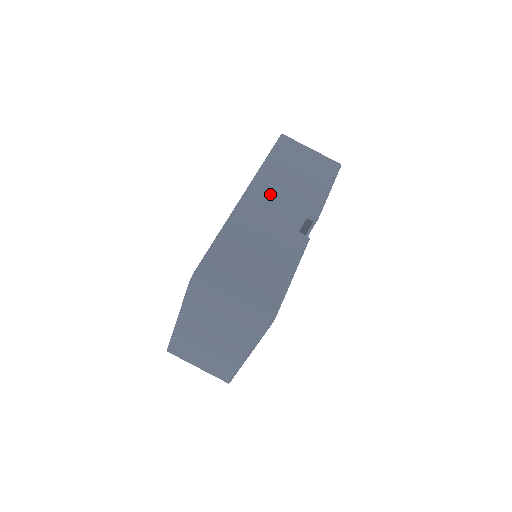
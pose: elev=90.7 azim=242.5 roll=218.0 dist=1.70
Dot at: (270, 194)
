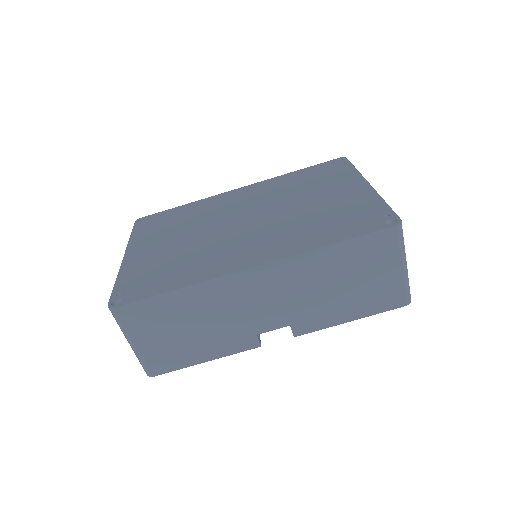
Dot at: (278, 286)
